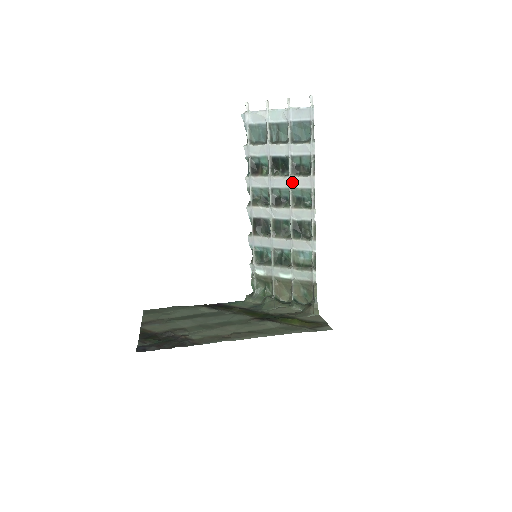
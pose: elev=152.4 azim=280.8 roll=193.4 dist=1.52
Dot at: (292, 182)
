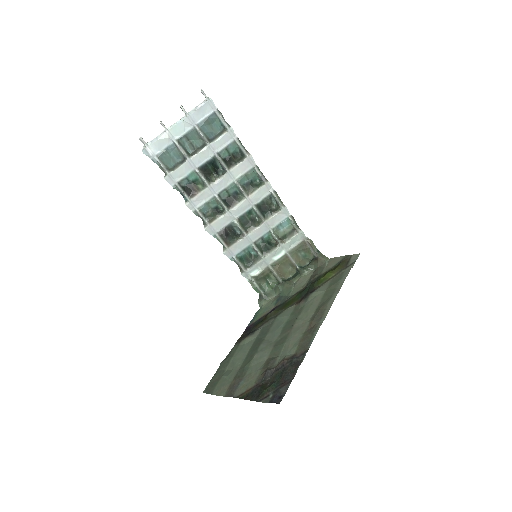
Dot at: (233, 175)
